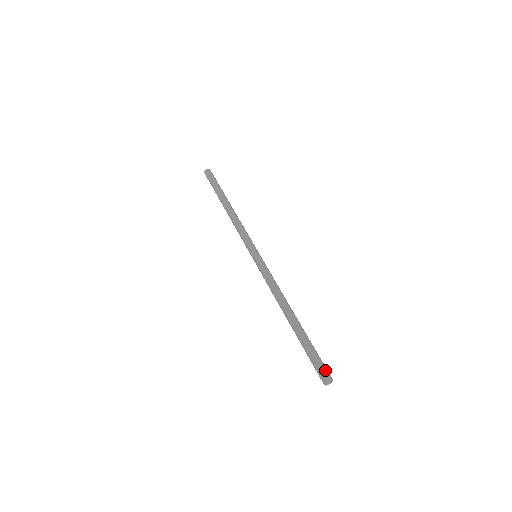
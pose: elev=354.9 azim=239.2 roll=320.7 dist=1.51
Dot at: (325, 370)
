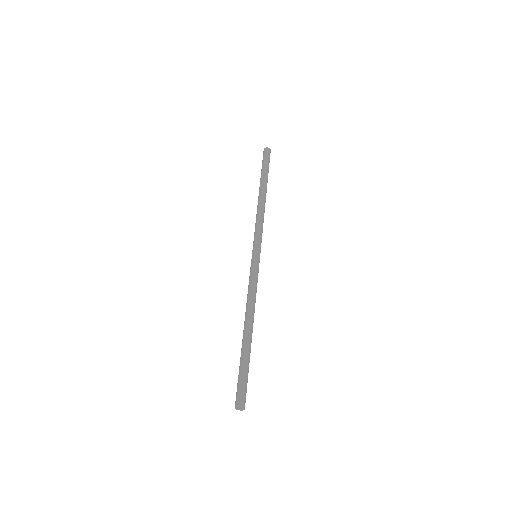
Dot at: (240, 396)
